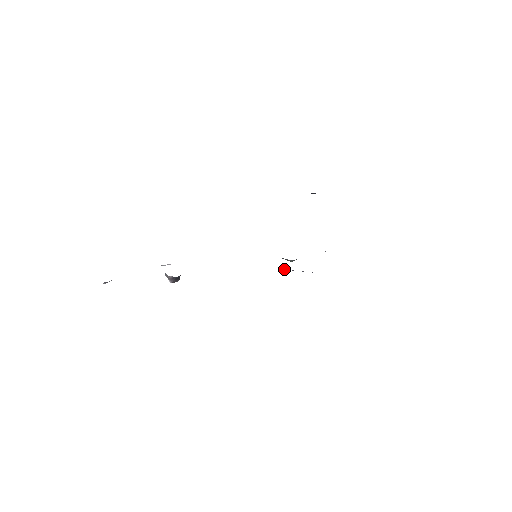
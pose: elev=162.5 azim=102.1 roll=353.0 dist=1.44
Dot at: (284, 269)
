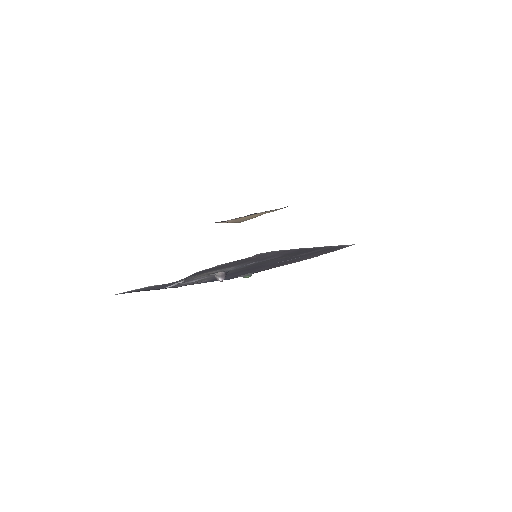
Dot at: occluded
